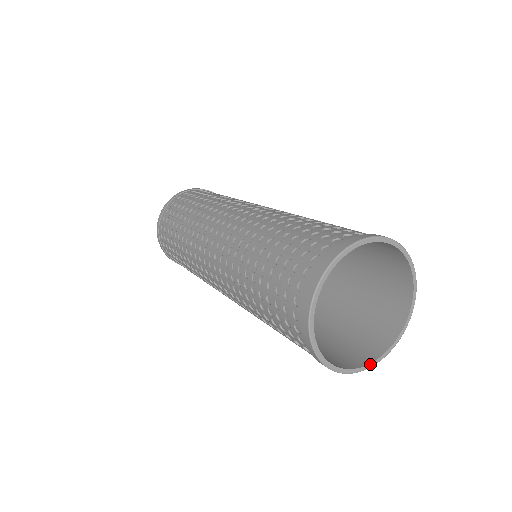
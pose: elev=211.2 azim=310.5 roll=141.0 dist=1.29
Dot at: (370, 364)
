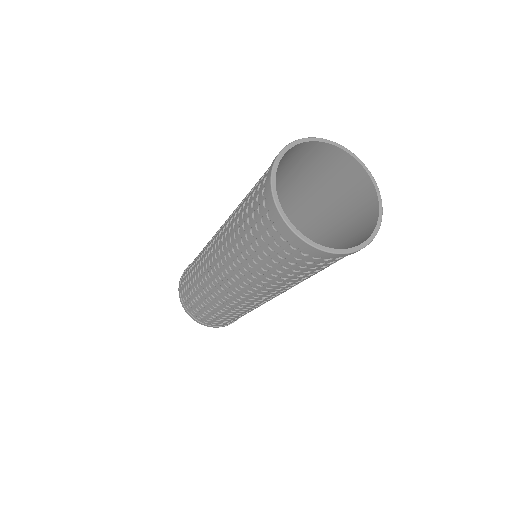
Dot at: (368, 239)
